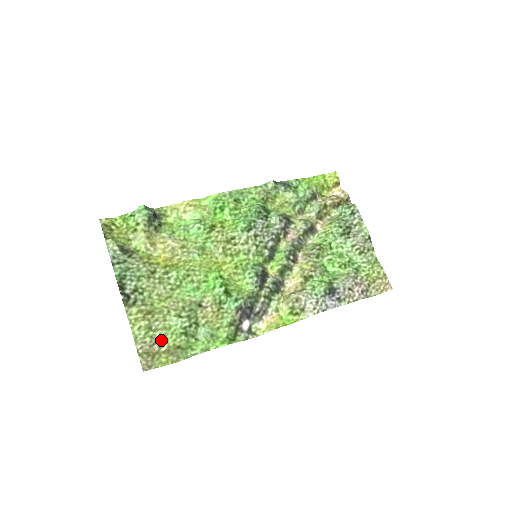
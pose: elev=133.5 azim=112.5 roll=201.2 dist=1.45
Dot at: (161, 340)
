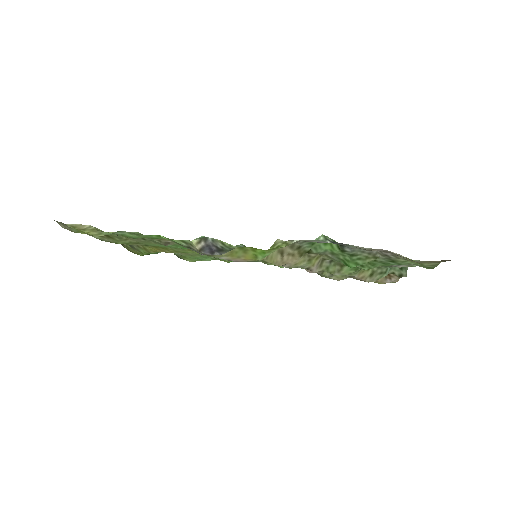
Dot at: occluded
